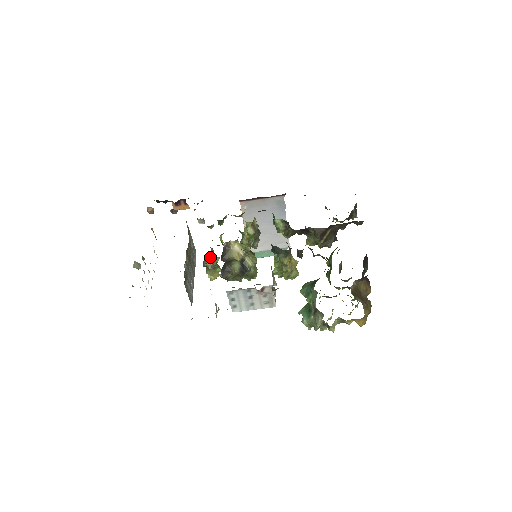
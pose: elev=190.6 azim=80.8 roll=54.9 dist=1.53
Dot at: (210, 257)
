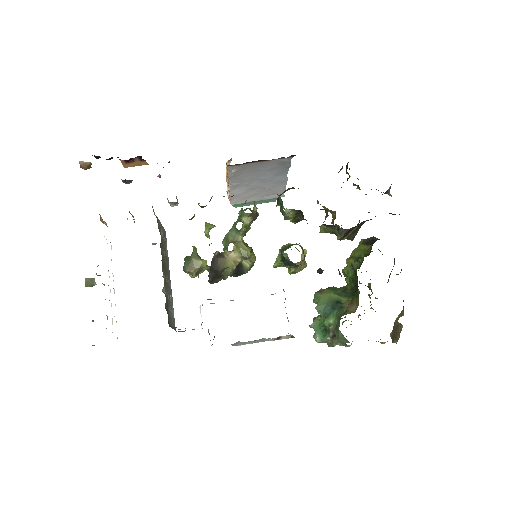
Dot at: (194, 262)
